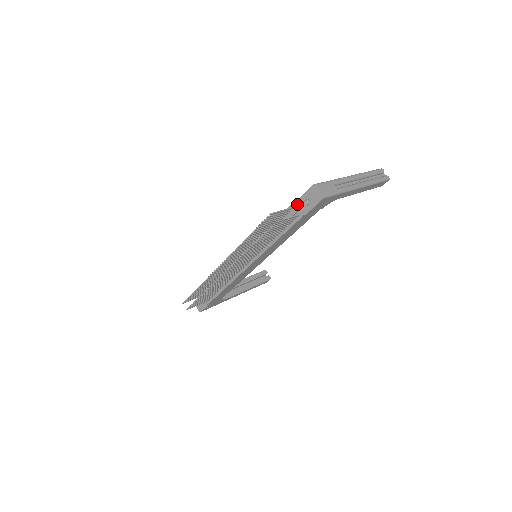
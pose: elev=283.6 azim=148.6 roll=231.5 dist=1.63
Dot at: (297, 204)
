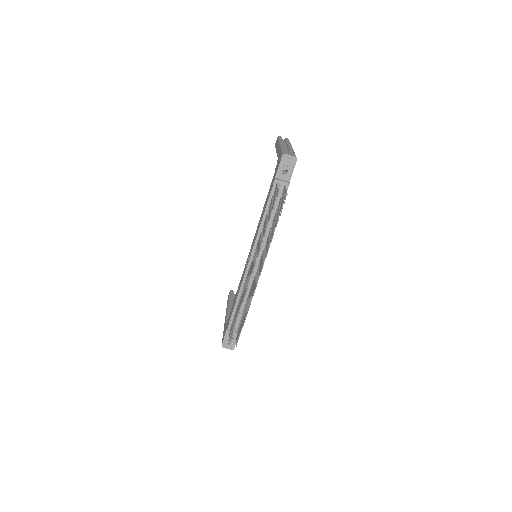
Dot at: (278, 179)
